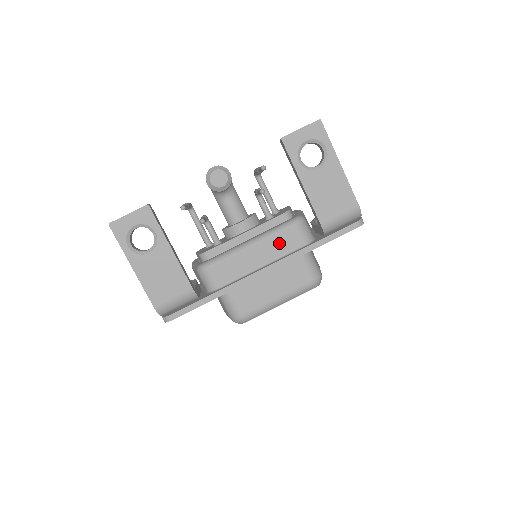
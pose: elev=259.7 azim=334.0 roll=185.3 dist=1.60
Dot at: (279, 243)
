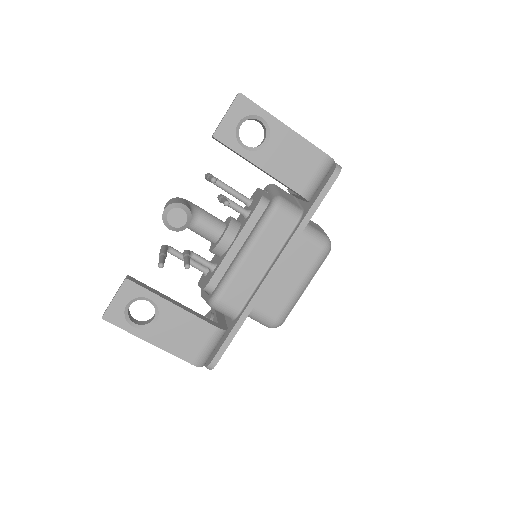
Dot at: (271, 236)
